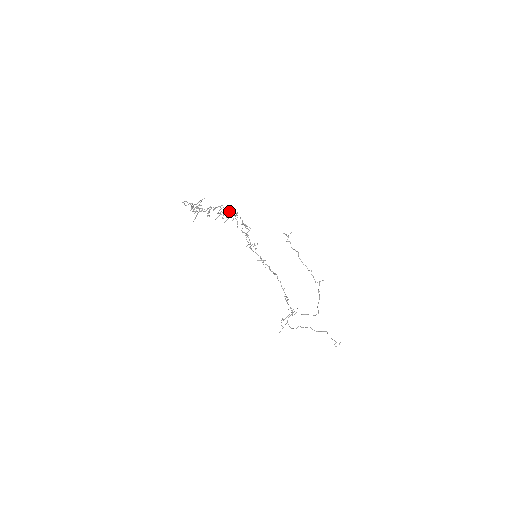
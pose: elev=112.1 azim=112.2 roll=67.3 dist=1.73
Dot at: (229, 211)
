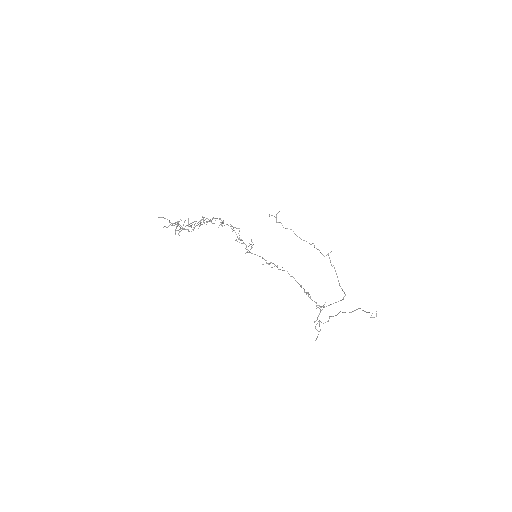
Dot at: occluded
